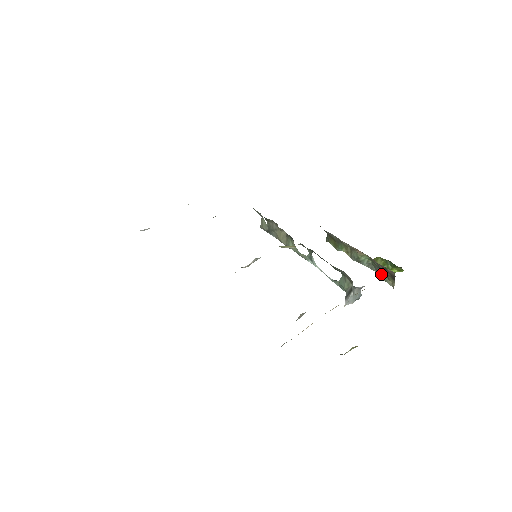
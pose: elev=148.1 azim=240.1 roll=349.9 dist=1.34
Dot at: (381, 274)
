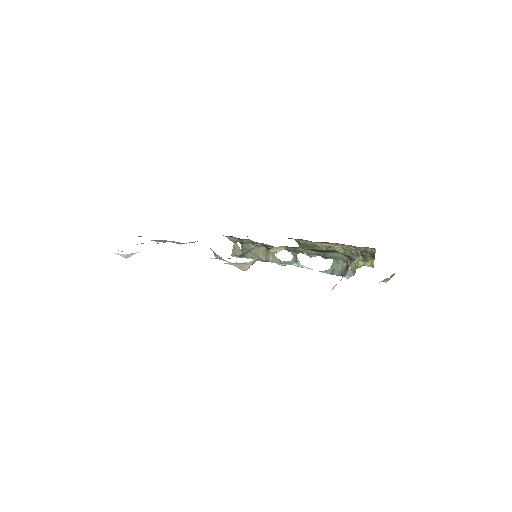
Dot at: occluded
